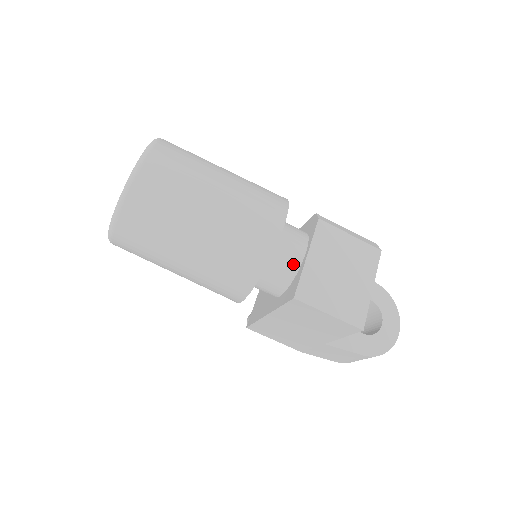
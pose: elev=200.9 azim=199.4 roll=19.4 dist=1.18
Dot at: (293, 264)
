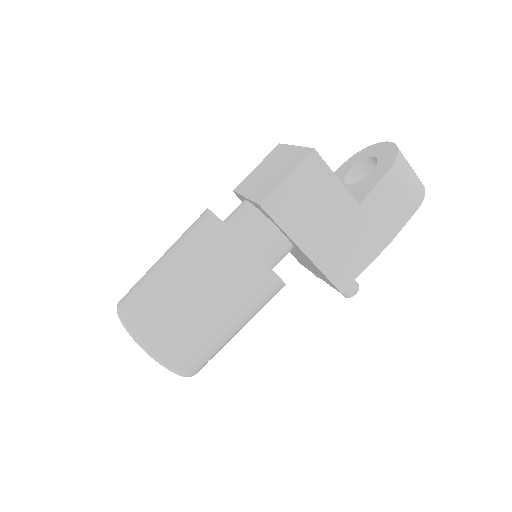
Dot at: (248, 210)
